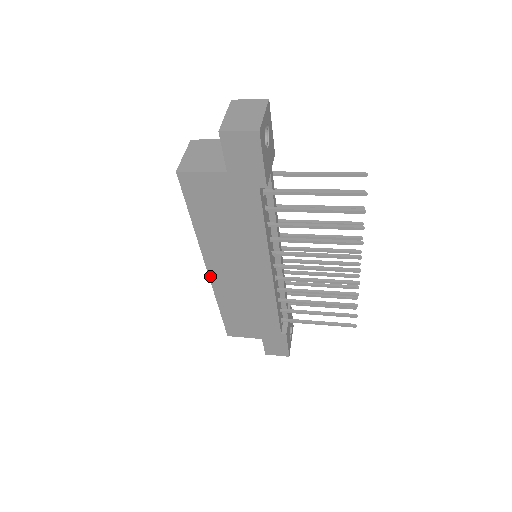
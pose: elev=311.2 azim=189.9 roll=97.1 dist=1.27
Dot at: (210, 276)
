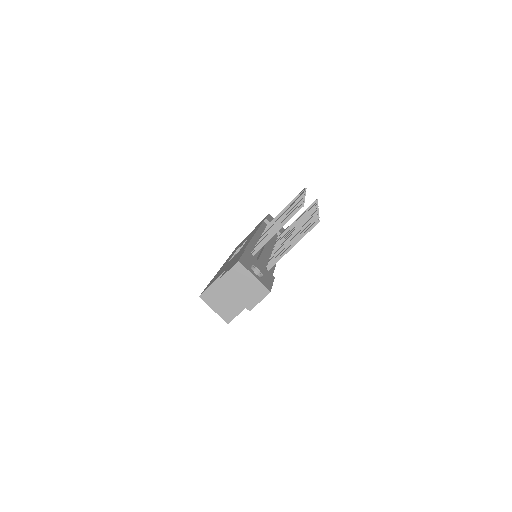
Dot at: occluded
